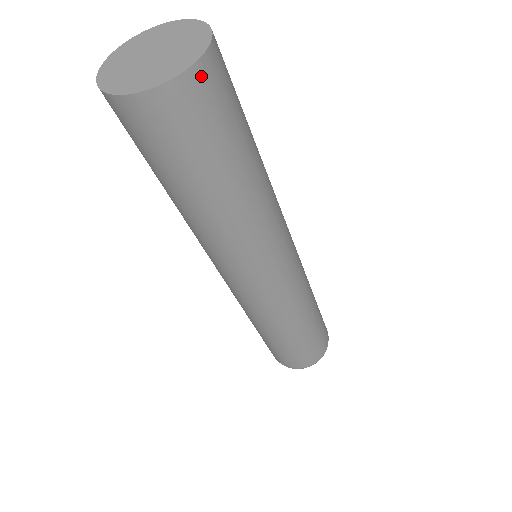
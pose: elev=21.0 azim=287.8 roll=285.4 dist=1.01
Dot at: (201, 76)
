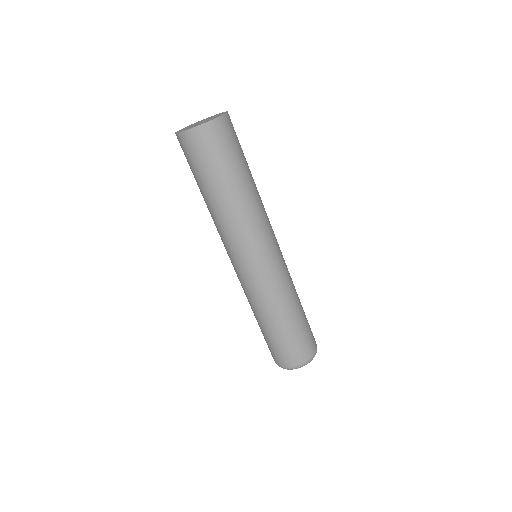
Dot at: (217, 125)
